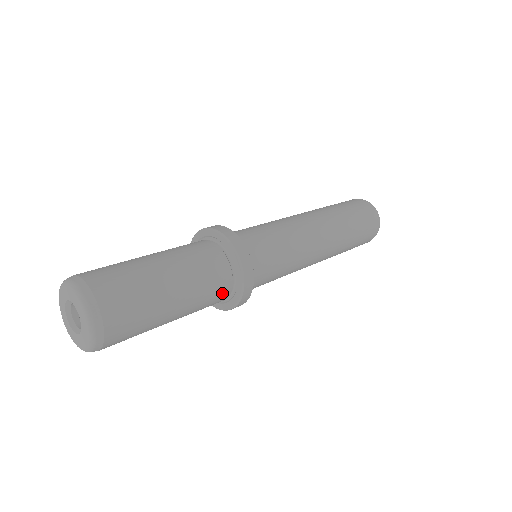
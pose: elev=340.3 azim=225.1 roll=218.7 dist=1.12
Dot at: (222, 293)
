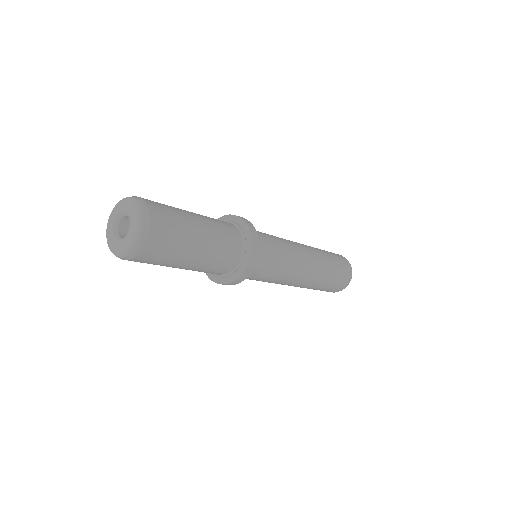
Dot at: (235, 247)
